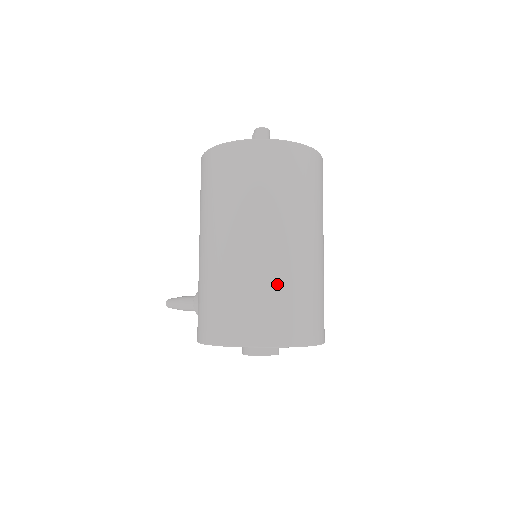
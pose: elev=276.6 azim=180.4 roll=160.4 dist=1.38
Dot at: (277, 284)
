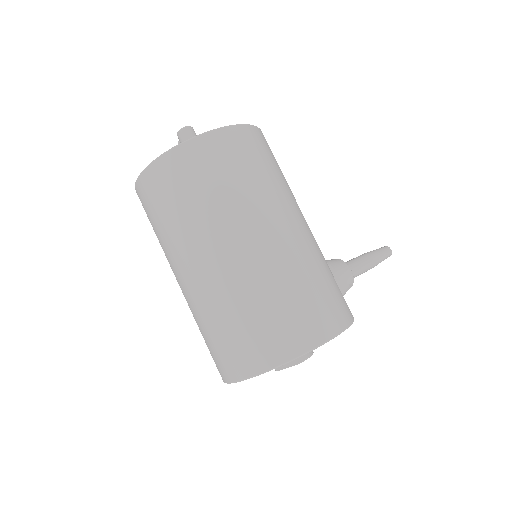
Dot at: (211, 317)
